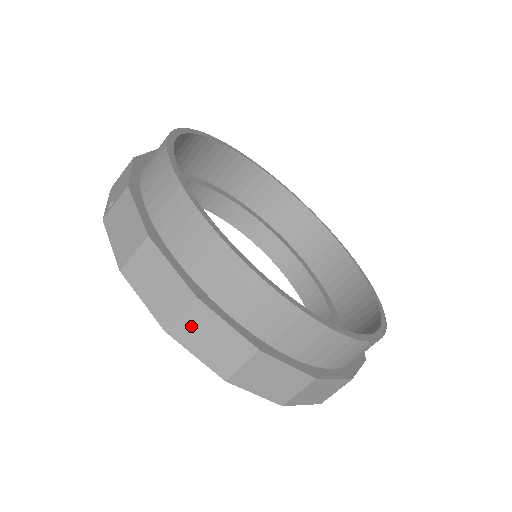
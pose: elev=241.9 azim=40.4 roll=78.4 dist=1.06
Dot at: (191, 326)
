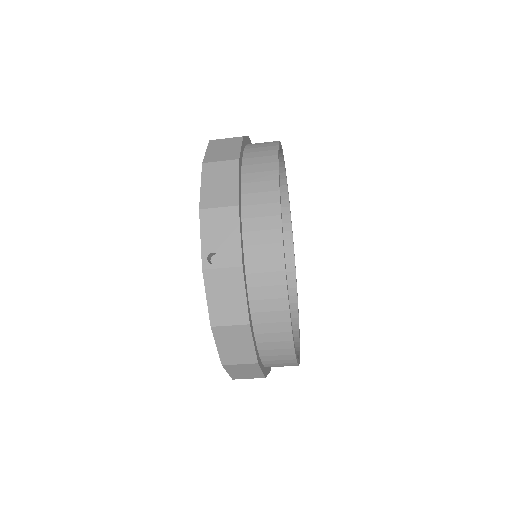
Dot at: (240, 367)
